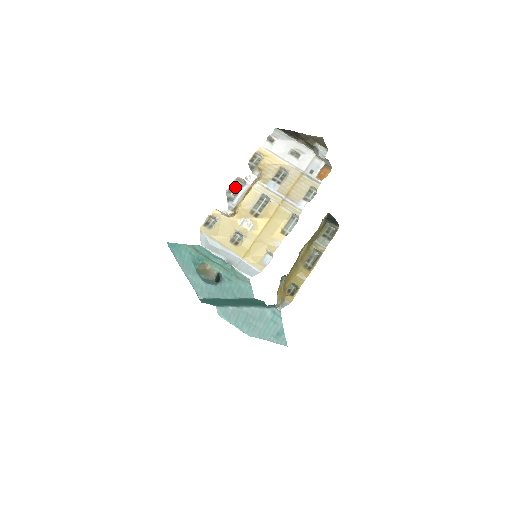
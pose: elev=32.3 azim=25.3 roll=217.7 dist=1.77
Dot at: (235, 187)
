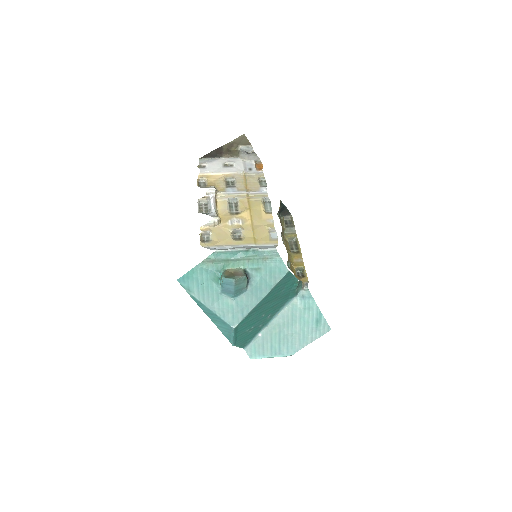
Dot at: (202, 207)
